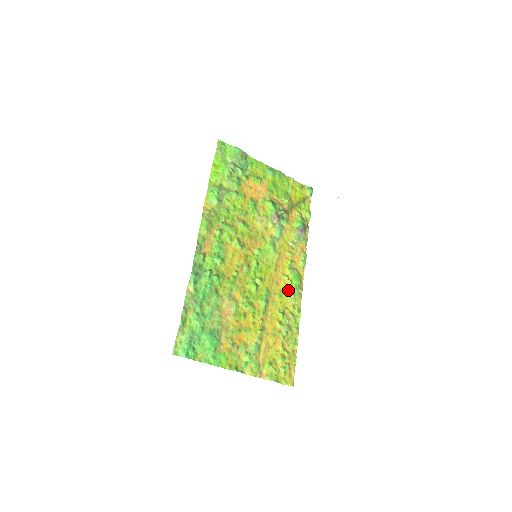
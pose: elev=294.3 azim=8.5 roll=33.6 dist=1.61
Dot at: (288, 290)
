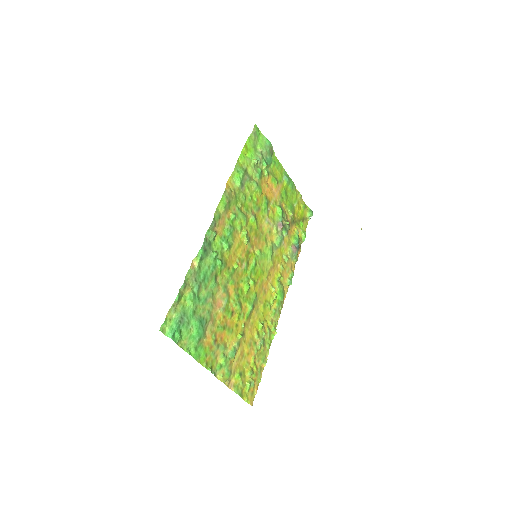
Dot at: (272, 303)
